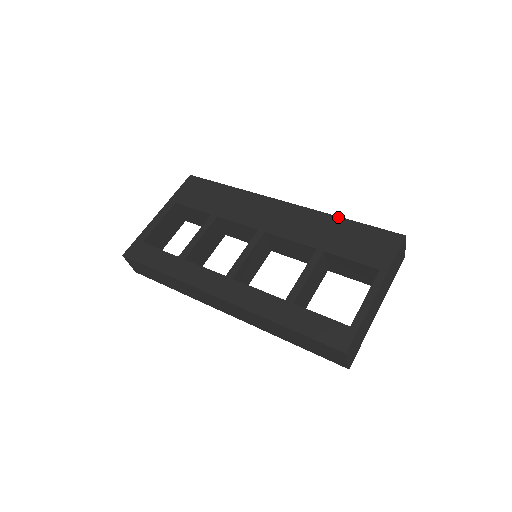
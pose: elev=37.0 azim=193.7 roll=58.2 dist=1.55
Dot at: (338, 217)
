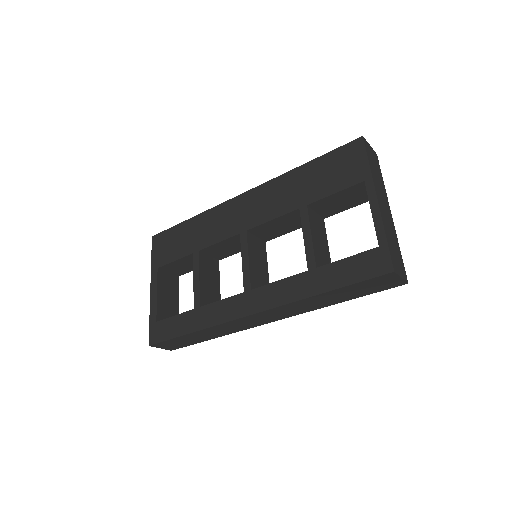
Dot at: (296, 169)
